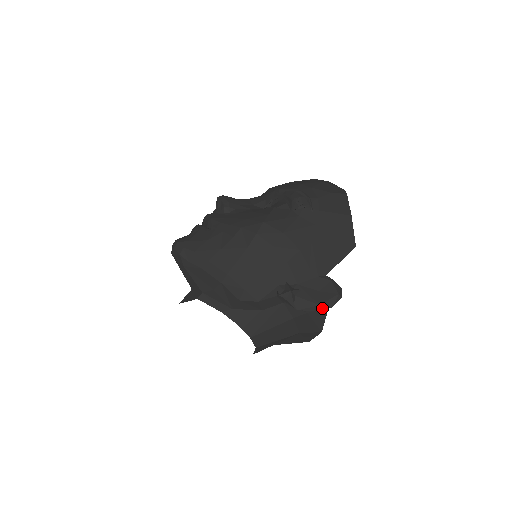
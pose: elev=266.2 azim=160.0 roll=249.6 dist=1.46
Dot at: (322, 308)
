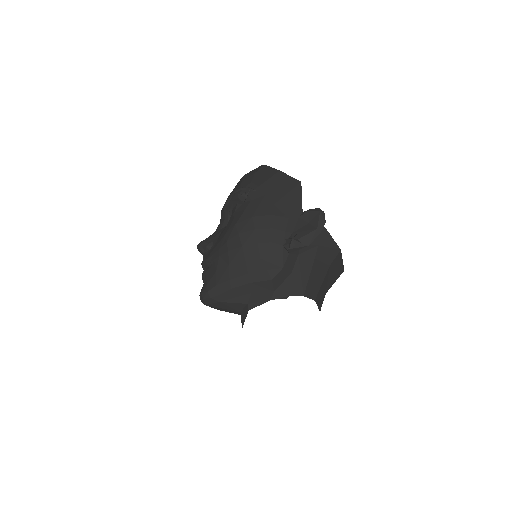
Dot at: (320, 229)
